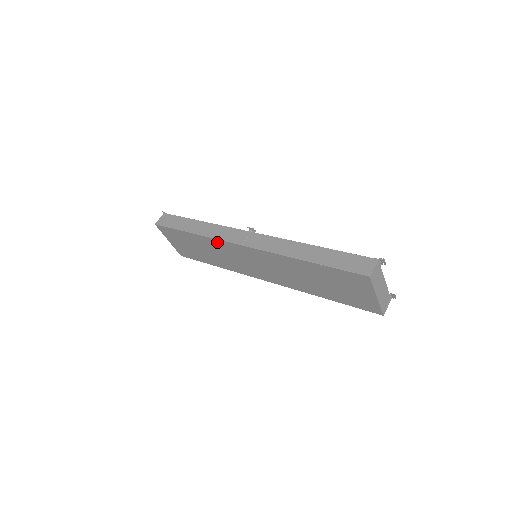
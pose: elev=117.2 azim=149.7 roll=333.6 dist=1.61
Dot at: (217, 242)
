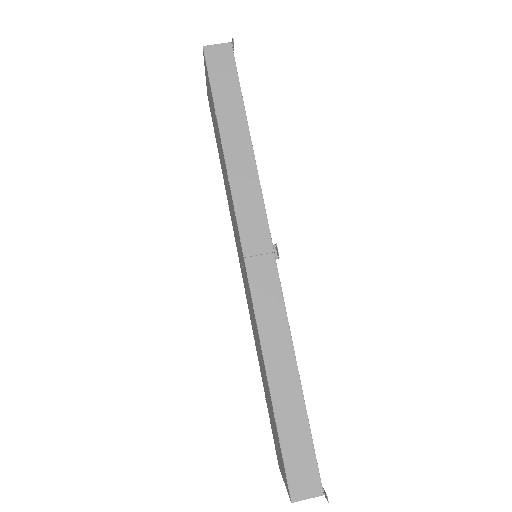
Dot at: (232, 198)
